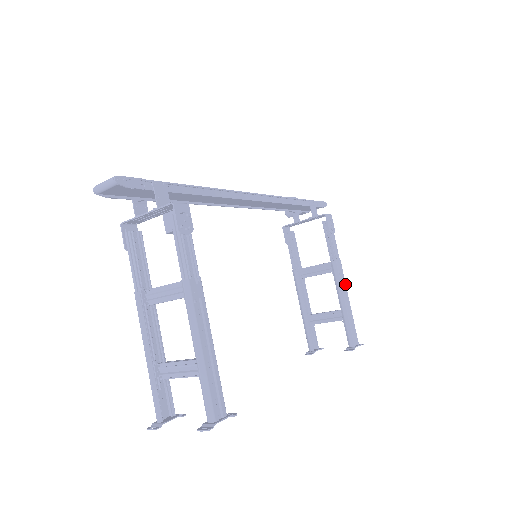
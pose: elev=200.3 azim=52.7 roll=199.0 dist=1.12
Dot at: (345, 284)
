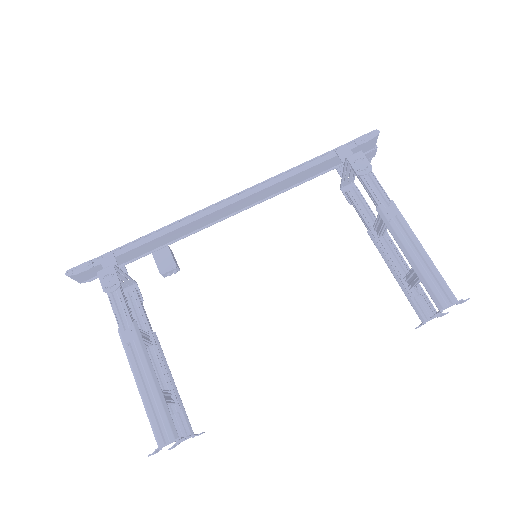
Dot at: (407, 228)
